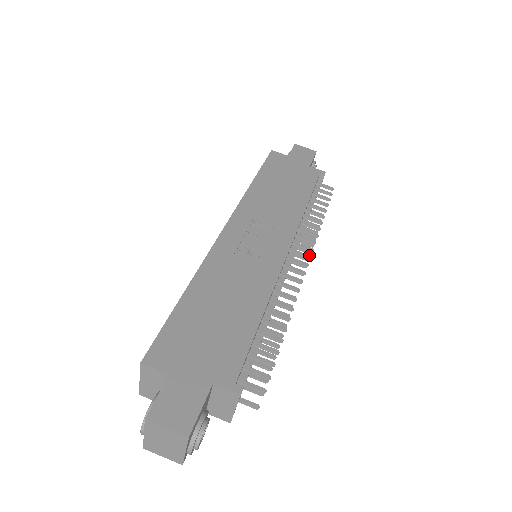
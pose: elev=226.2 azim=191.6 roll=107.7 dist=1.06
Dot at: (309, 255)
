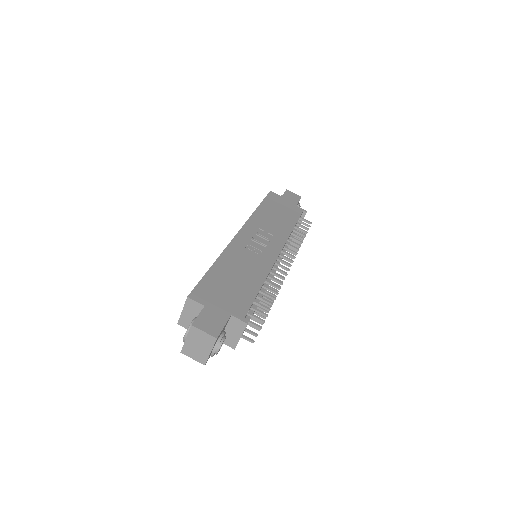
Dot at: (292, 260)
